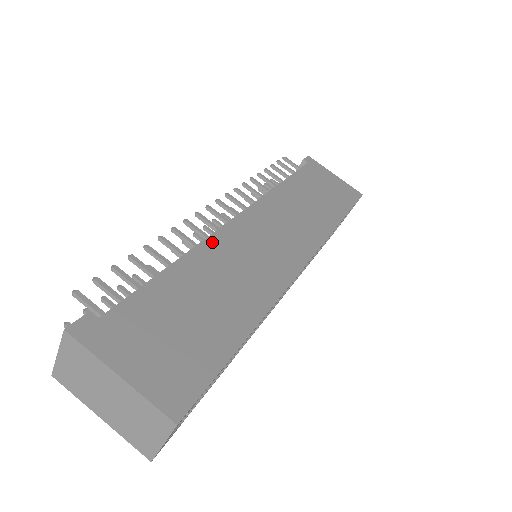
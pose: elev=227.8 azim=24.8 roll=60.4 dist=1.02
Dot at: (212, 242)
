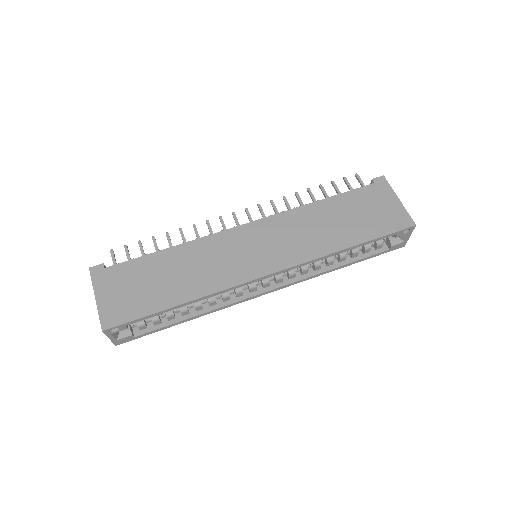
Dot at: (206, 240)
